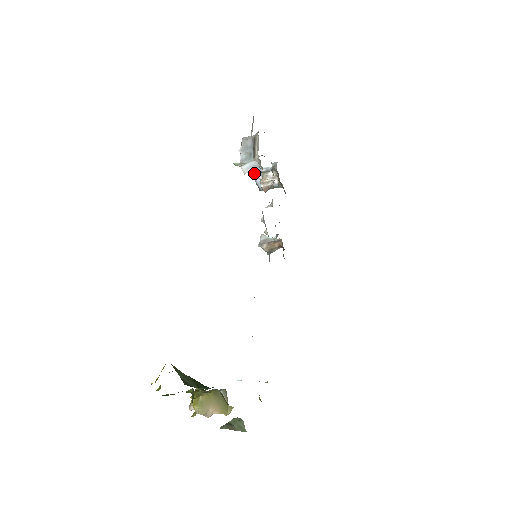
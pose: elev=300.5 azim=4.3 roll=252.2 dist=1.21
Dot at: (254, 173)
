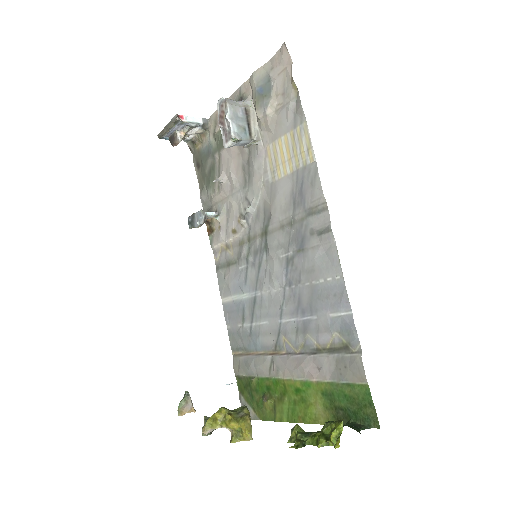
Dot at: (179, 124)
